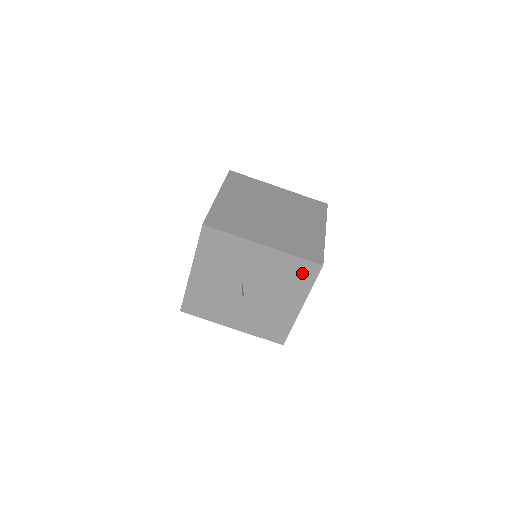
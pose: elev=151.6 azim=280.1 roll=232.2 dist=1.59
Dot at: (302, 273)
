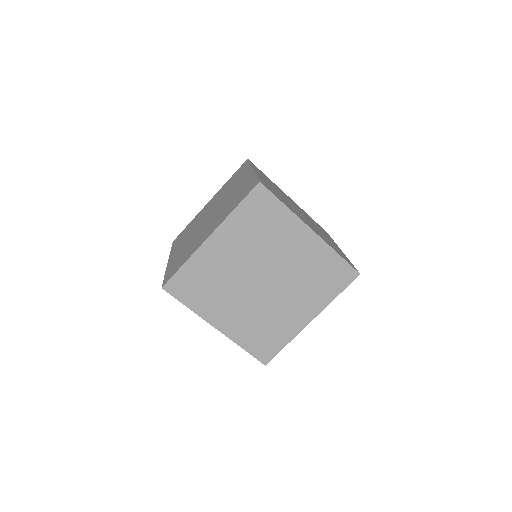
Dot at: occluded
